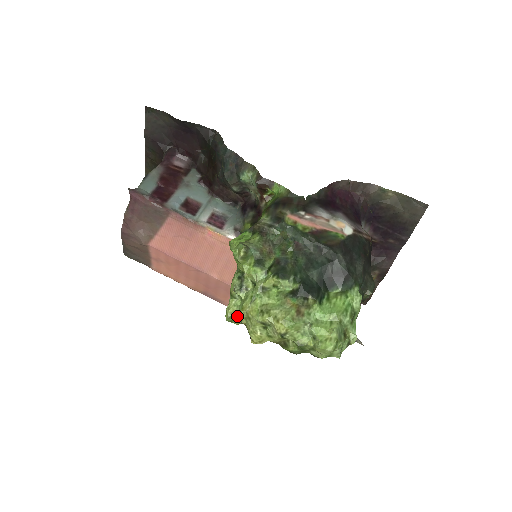
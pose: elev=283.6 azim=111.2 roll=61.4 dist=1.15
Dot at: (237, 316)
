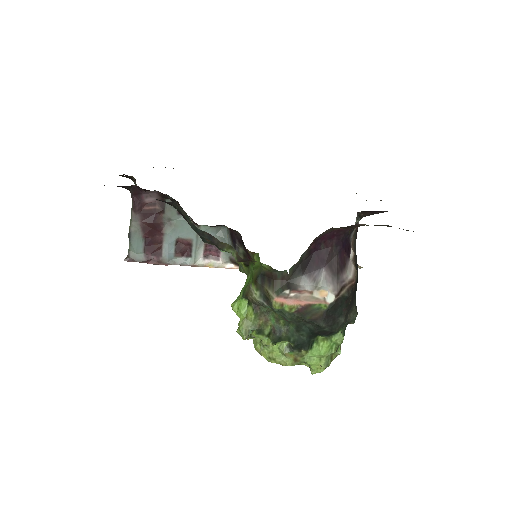
Dot at: occluded
